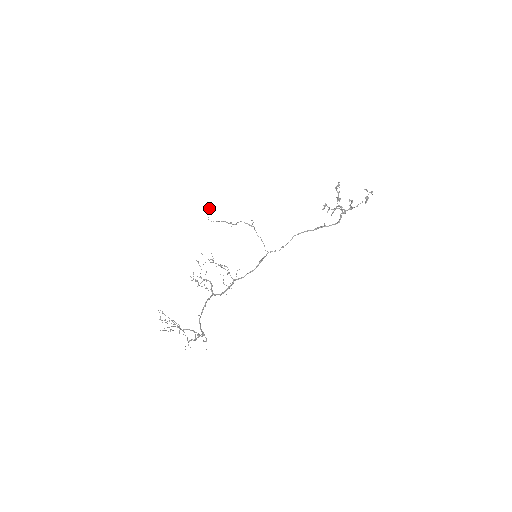
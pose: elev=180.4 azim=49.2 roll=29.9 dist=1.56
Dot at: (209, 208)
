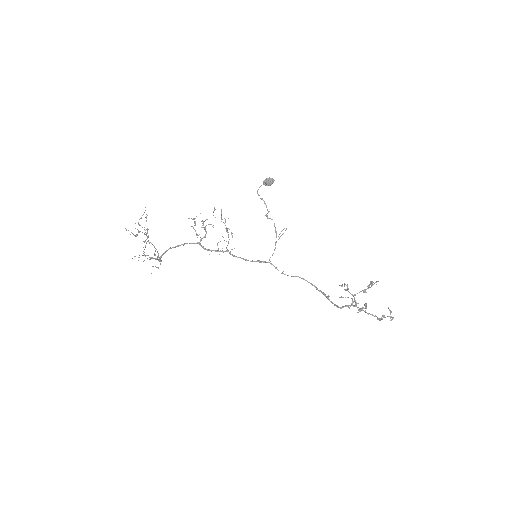
Dot at: (267, 182)
